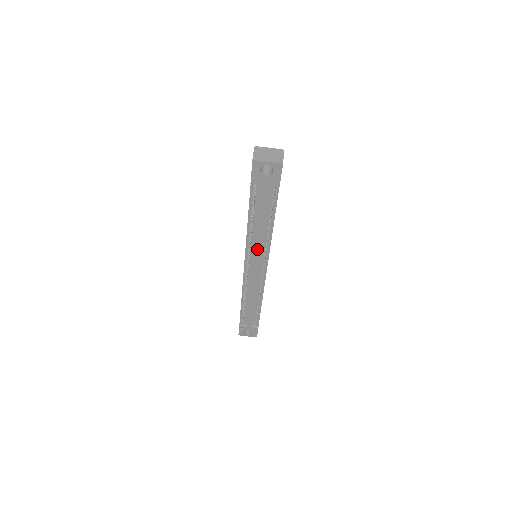
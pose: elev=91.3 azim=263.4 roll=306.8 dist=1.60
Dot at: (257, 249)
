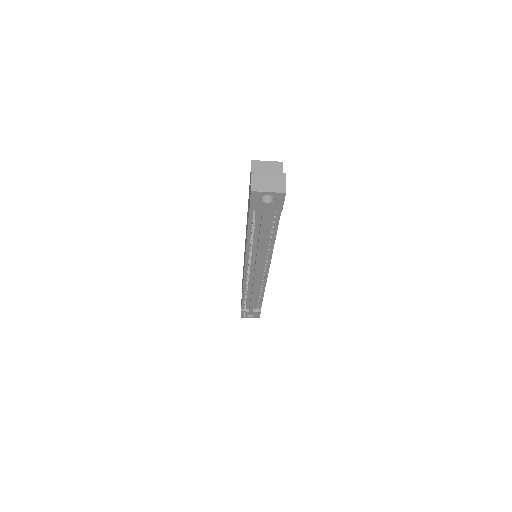
Dot at: (258, 258)
